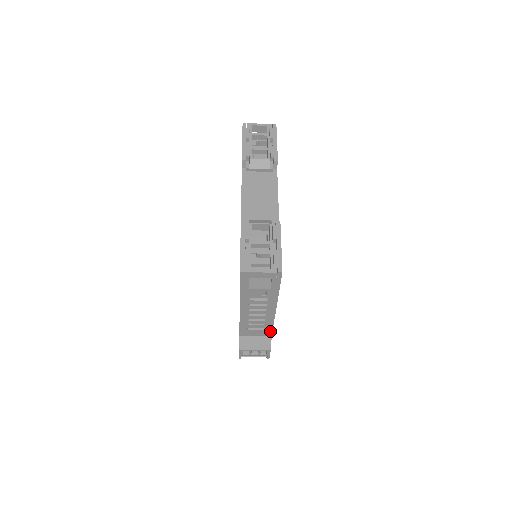
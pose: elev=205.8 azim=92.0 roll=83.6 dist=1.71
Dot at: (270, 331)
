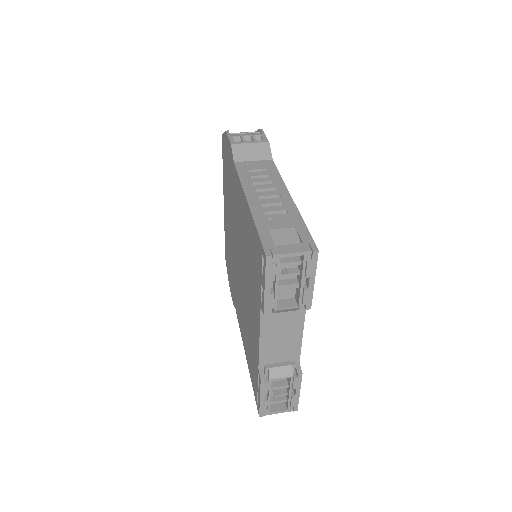
Dot at: occluded
